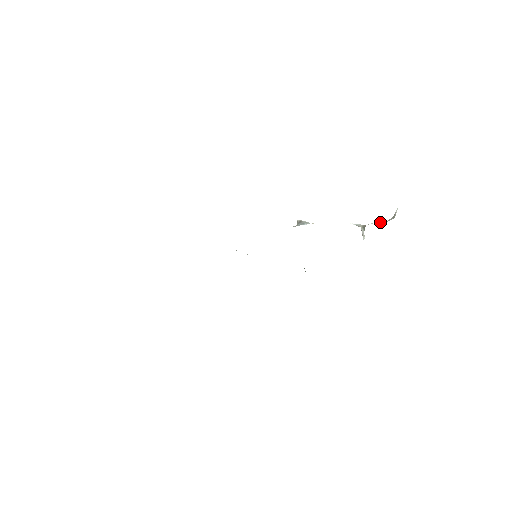
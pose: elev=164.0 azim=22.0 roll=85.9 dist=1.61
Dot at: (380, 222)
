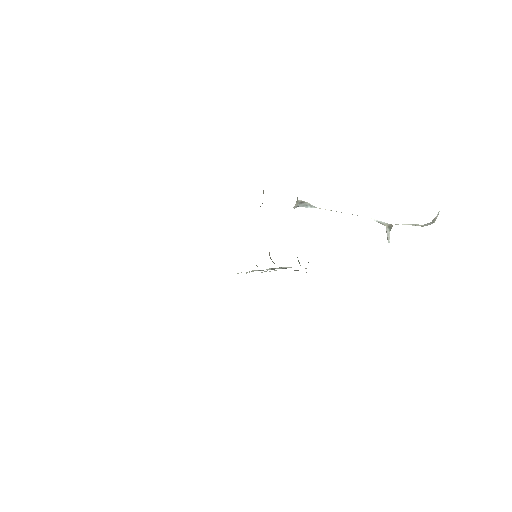
Dot at: (413, 225)
